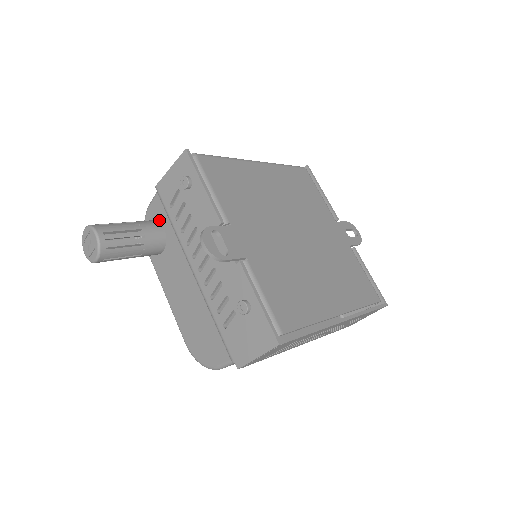
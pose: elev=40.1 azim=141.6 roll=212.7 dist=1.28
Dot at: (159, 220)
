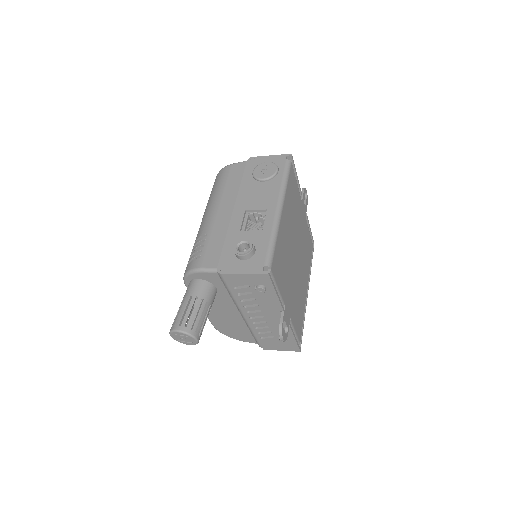
Dot at: (212, 283)
